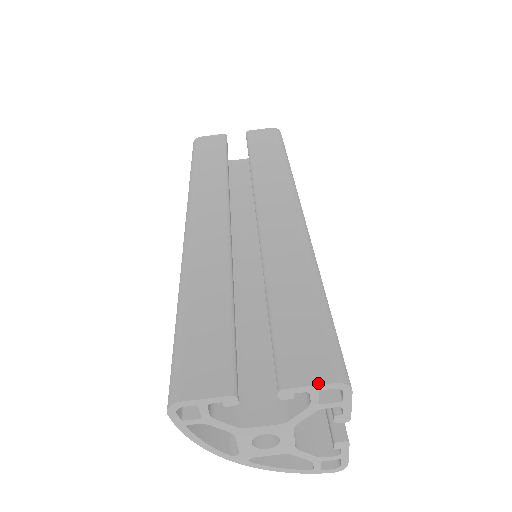
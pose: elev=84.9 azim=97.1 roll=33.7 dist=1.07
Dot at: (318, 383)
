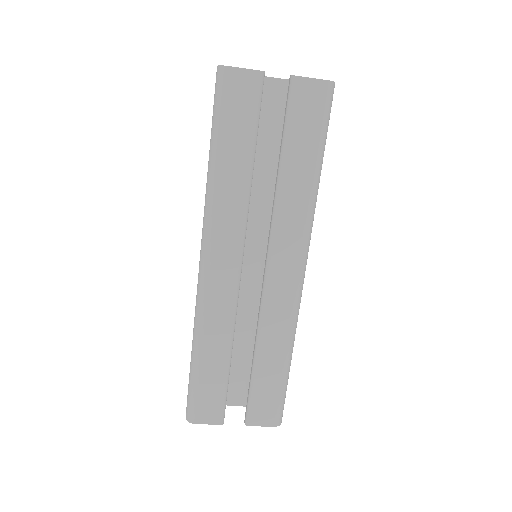
Dot at: (266, 426)
